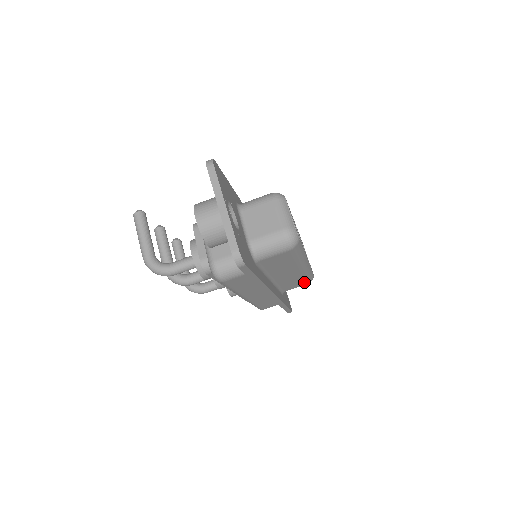
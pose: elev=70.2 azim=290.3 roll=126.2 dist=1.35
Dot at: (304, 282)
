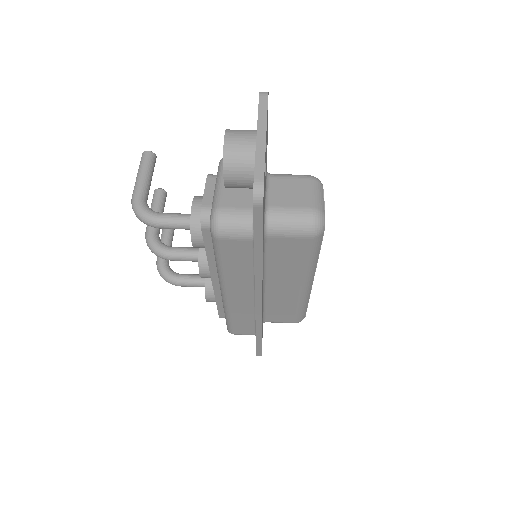
Dot at: (293, 317)
